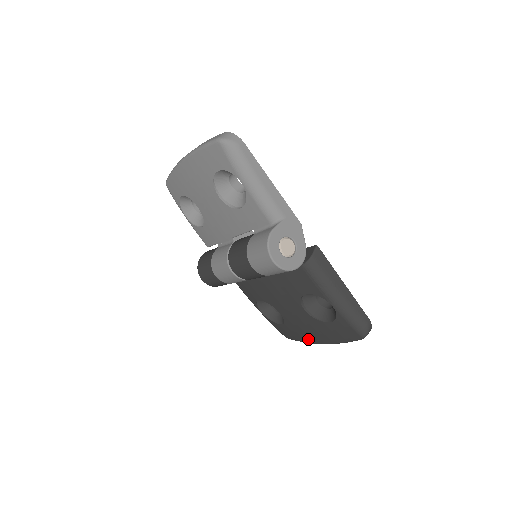
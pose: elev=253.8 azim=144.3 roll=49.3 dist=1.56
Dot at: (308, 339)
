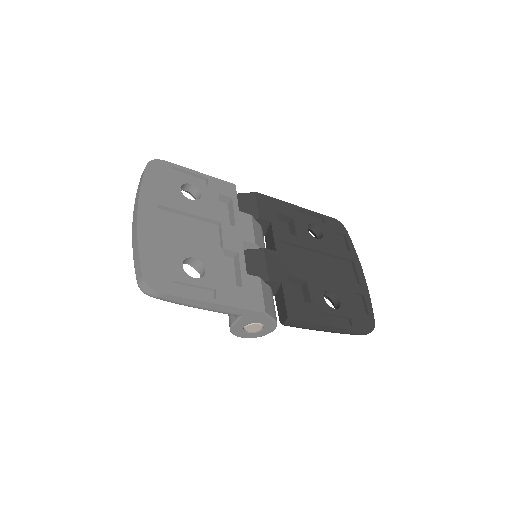
Dot at: occluded
